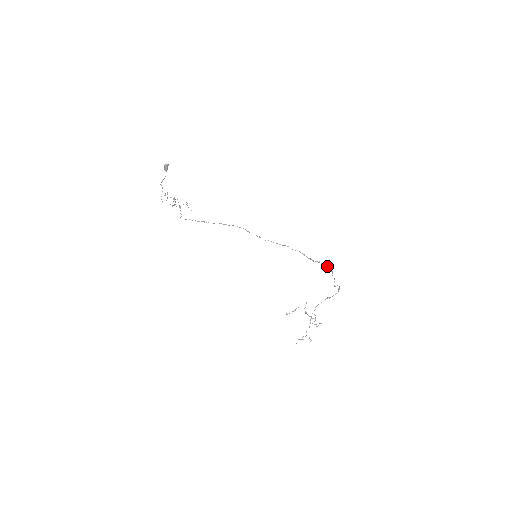
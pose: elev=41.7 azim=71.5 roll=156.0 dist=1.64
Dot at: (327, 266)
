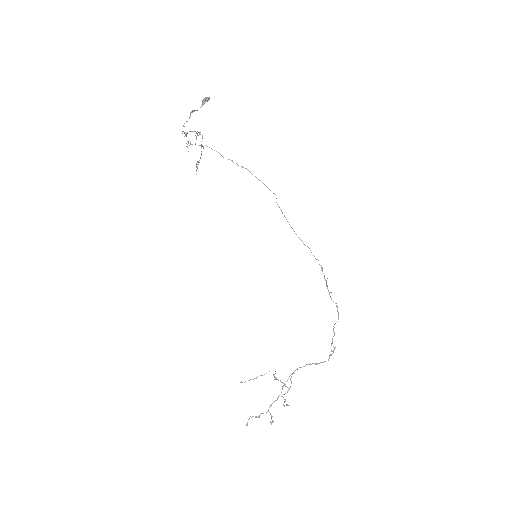
Dot at: (336, 305)
